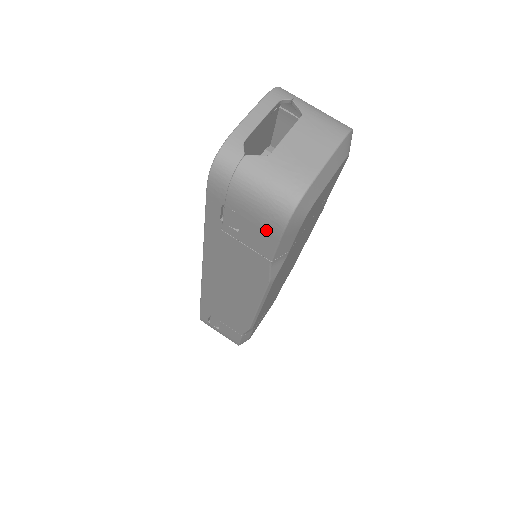
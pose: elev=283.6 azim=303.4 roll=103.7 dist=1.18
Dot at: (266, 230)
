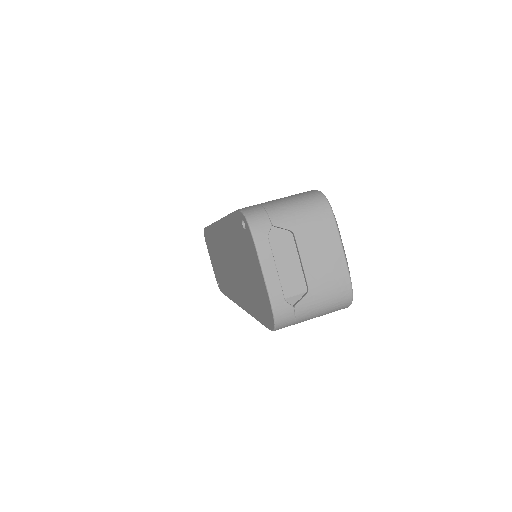
Dot at: occluded
